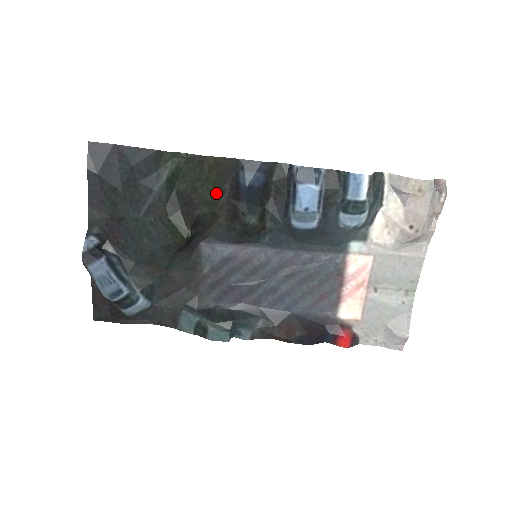
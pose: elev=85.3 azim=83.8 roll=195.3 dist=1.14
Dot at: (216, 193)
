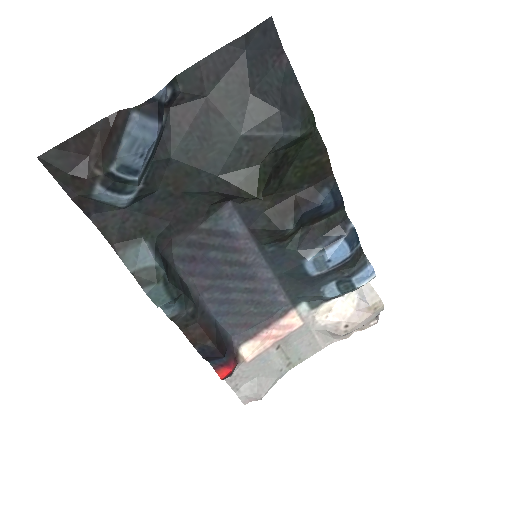
Dot at: (294, 182)
